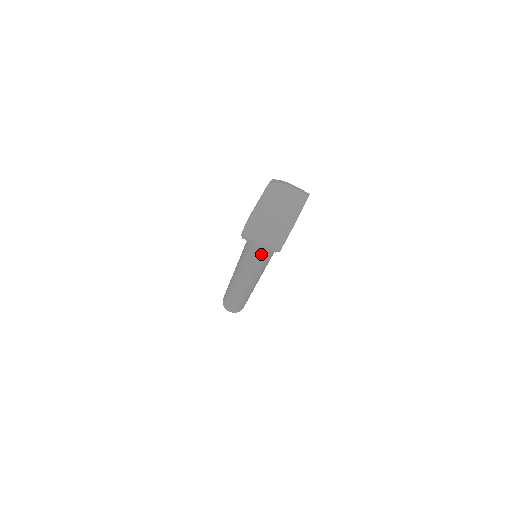
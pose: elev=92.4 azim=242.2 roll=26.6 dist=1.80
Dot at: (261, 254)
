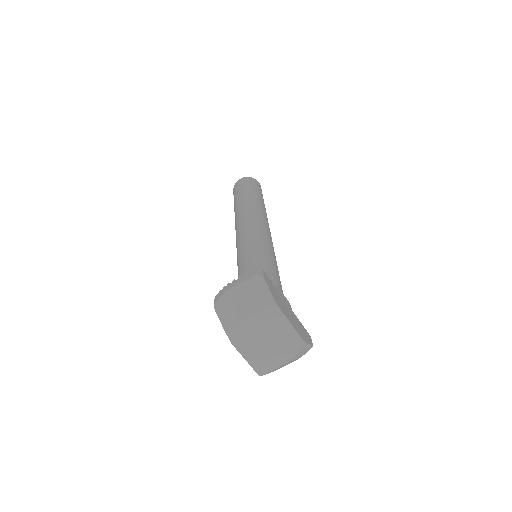
Dot at: occluded
